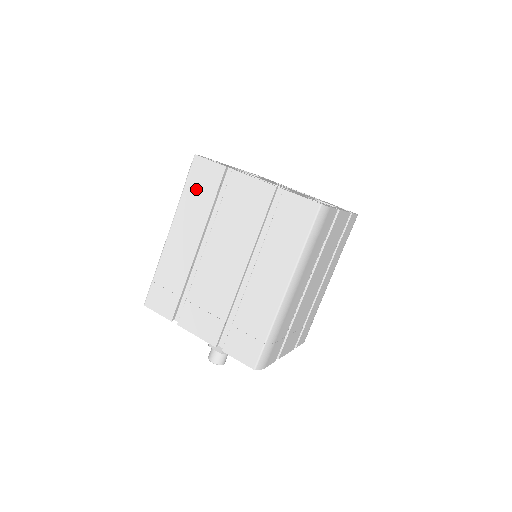
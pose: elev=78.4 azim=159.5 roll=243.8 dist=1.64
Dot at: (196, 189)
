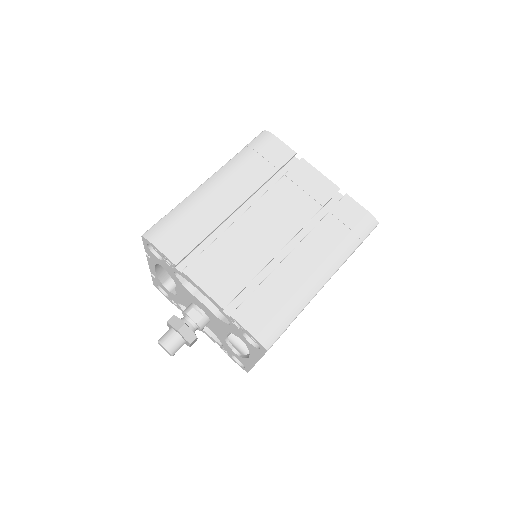
Dot at: occluded
